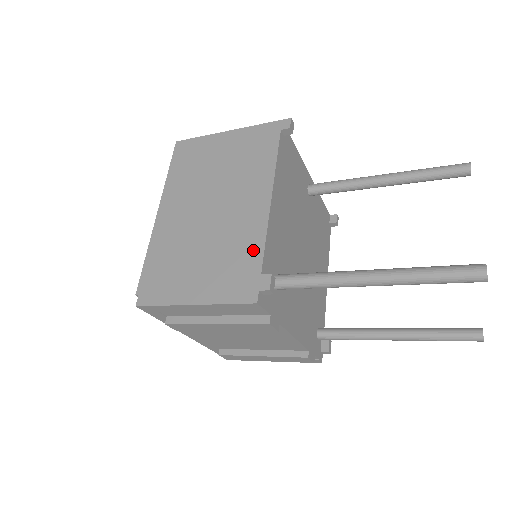
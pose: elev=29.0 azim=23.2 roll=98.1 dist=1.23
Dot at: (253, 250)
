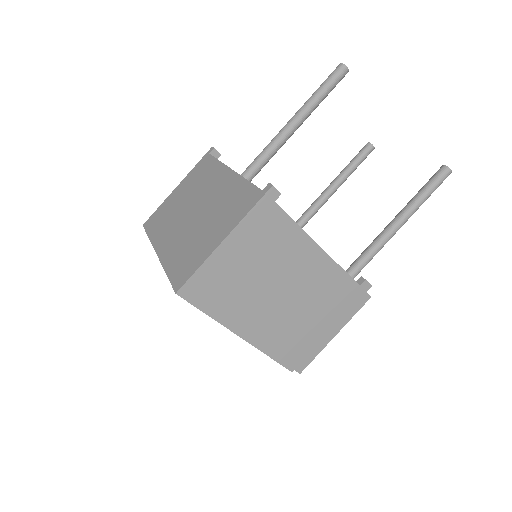
Dot at: (343, 282)
